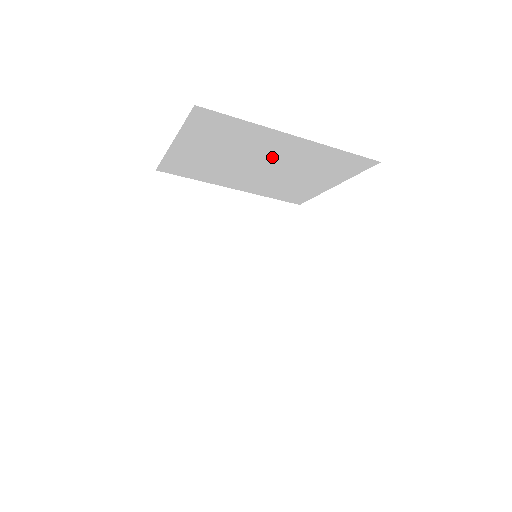
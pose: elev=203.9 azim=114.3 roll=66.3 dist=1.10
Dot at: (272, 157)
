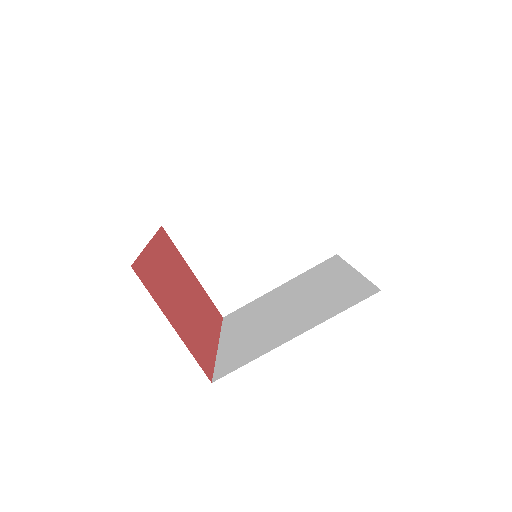
Dot at: (243, 223)
